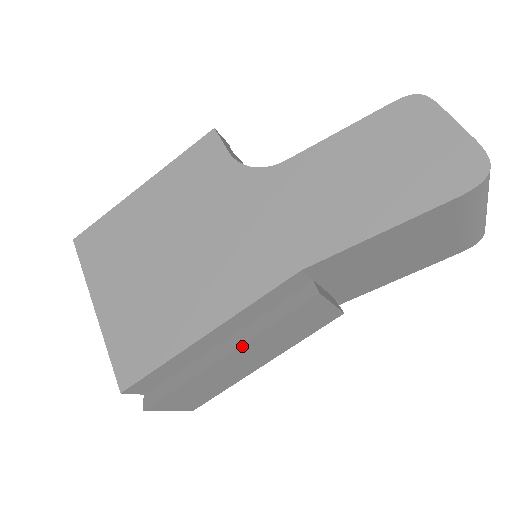
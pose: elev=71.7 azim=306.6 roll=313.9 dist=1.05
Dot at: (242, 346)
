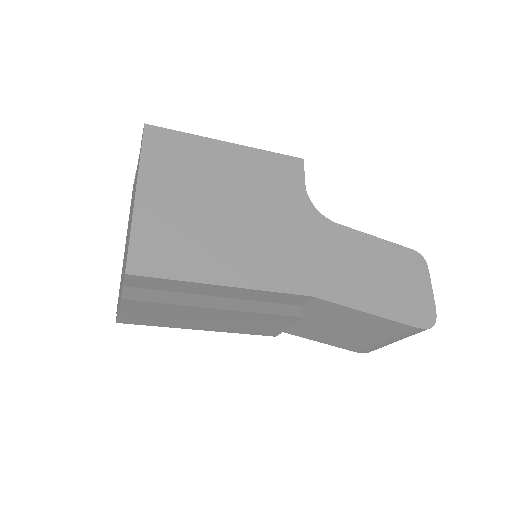
Dot at: (232, 311)
